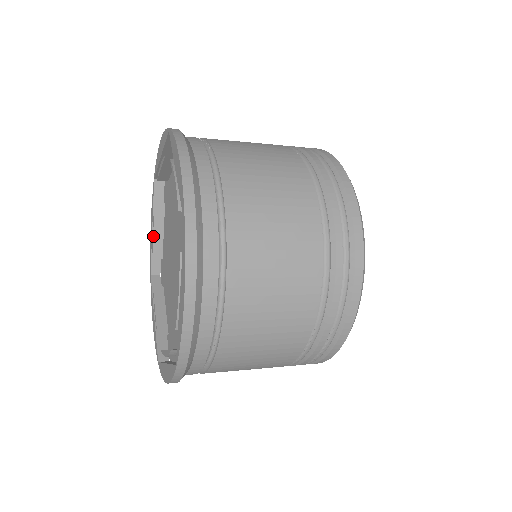
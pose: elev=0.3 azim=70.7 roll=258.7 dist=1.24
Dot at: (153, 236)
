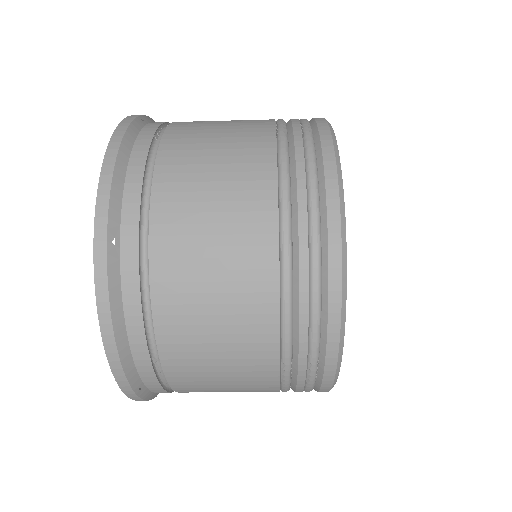
Dot at: occluded
